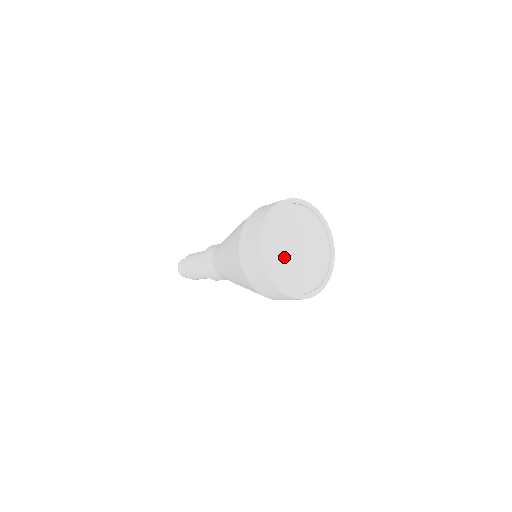
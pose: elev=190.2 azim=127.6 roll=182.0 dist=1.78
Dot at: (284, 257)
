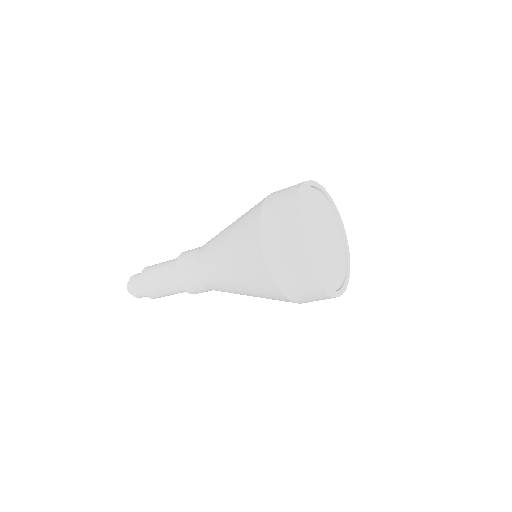
Dot at: (312, 230)
